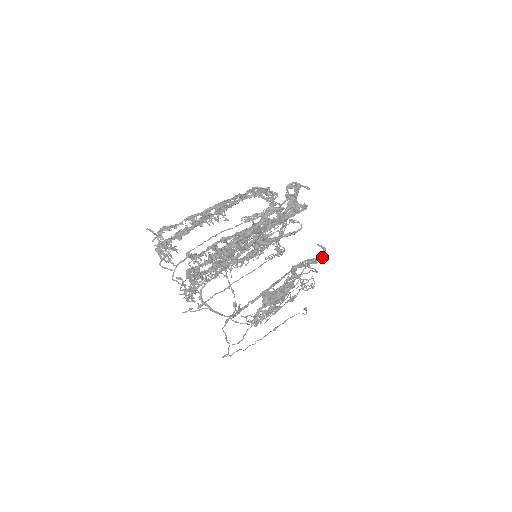
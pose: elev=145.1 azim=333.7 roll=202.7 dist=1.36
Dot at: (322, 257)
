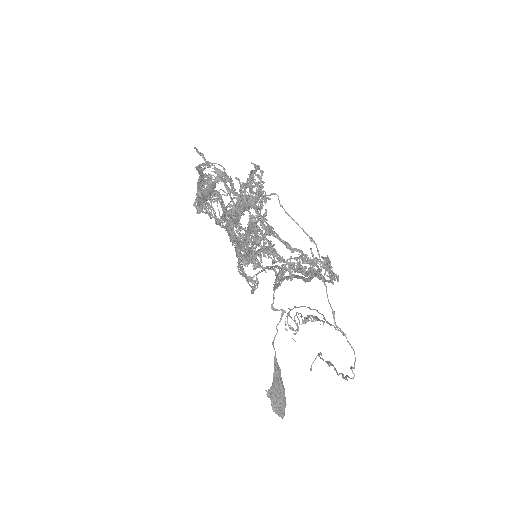
Dot at: occluded
